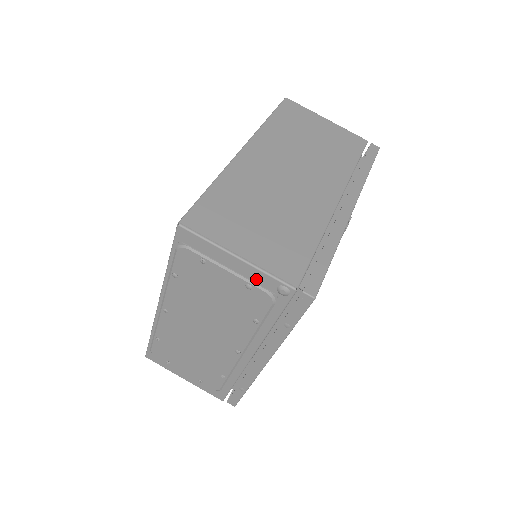
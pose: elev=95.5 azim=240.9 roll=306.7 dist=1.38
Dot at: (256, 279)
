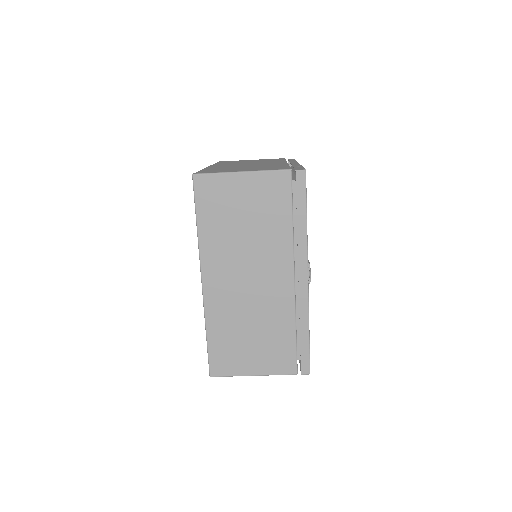
Dot at: occluded
